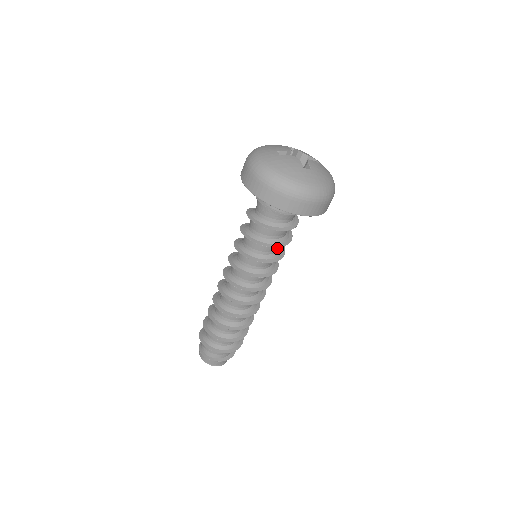
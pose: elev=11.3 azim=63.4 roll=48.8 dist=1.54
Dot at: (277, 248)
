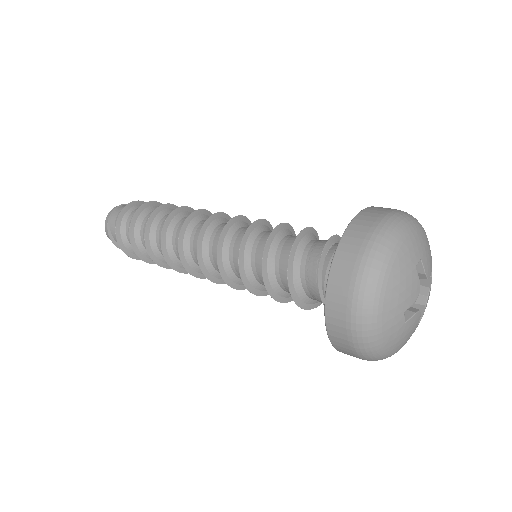
Dot at: occluded
